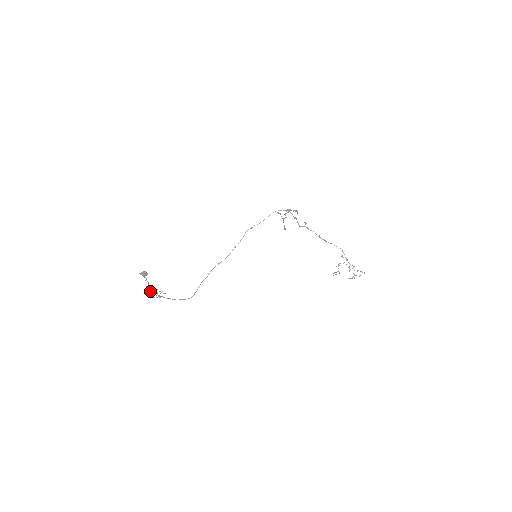
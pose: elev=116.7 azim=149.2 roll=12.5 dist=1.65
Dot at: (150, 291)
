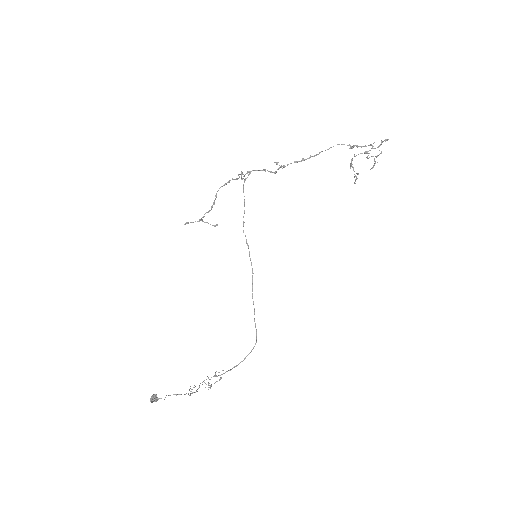
Dot at: occluded
